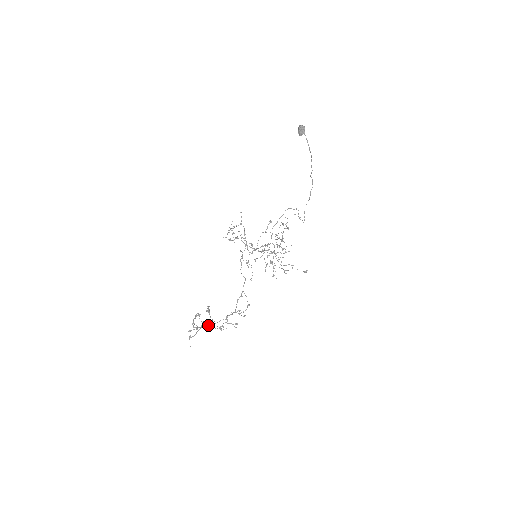
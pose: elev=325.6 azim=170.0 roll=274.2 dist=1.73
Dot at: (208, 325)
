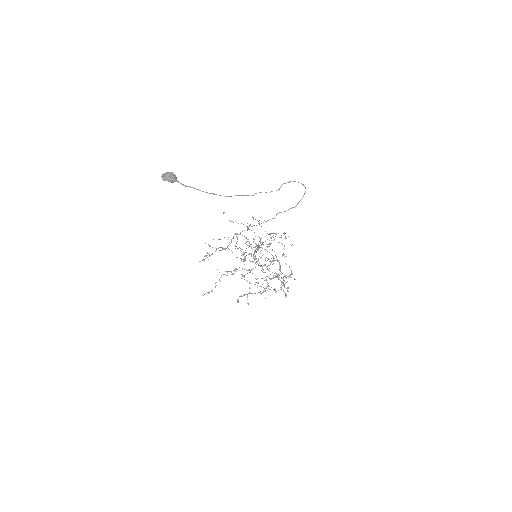
Dot at: occluded
